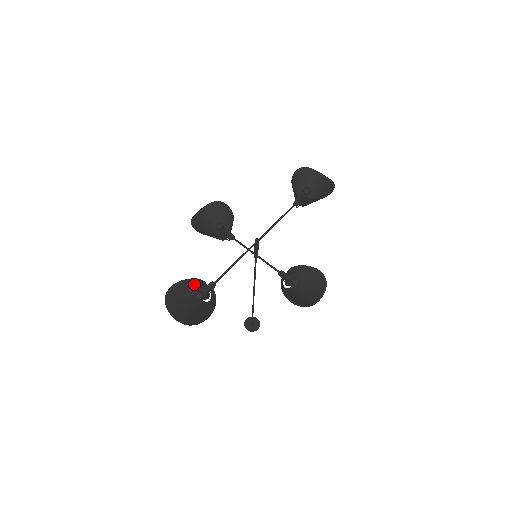
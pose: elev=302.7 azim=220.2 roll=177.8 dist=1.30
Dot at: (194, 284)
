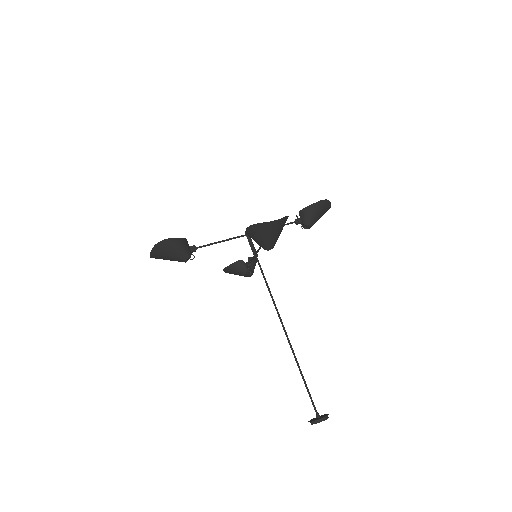
Dot at: occluded
